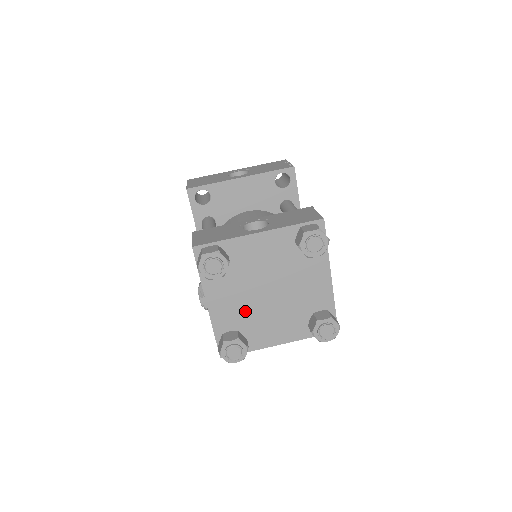
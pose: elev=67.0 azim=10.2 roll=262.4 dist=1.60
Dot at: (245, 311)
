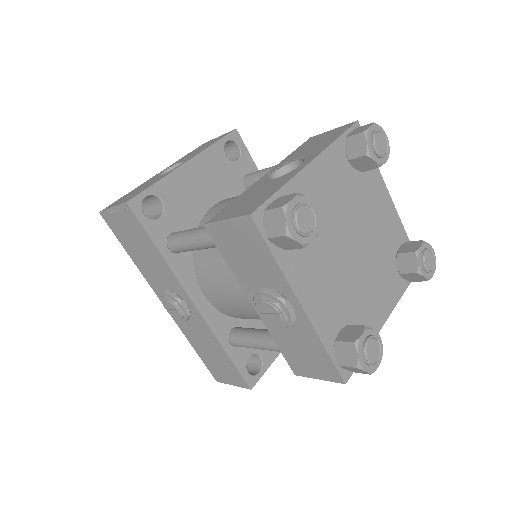
Dot at: (341, 290)
